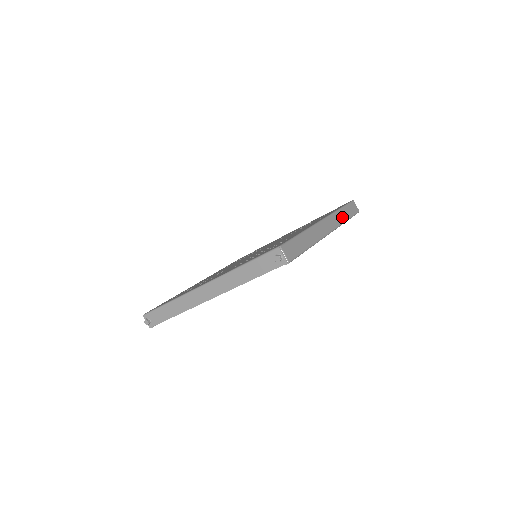
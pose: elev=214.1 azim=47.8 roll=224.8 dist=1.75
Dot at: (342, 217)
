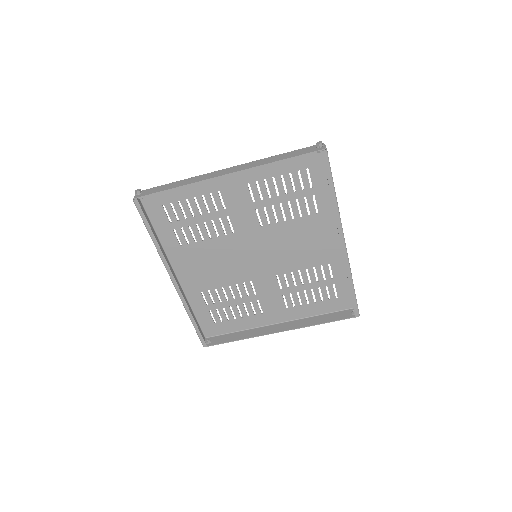
Dot at: occluded
